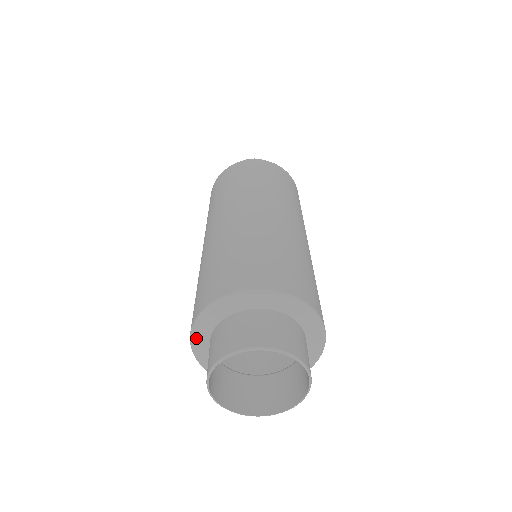
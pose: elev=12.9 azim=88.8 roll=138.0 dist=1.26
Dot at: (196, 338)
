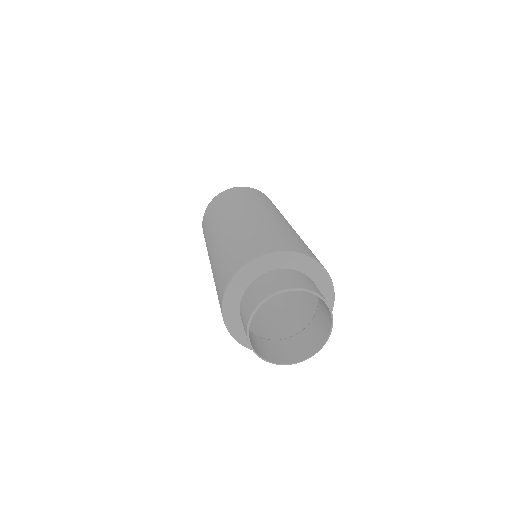
Dot at: (229, 300)
